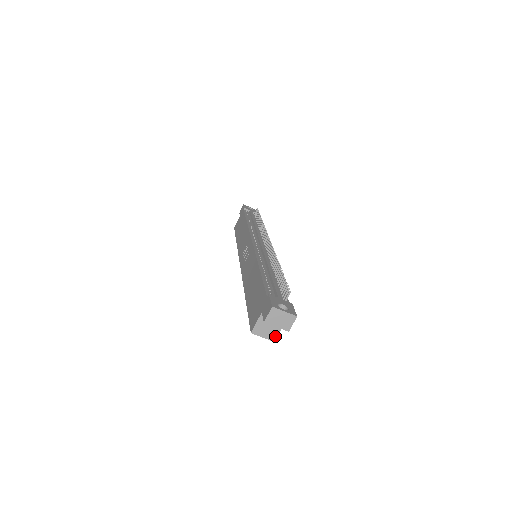
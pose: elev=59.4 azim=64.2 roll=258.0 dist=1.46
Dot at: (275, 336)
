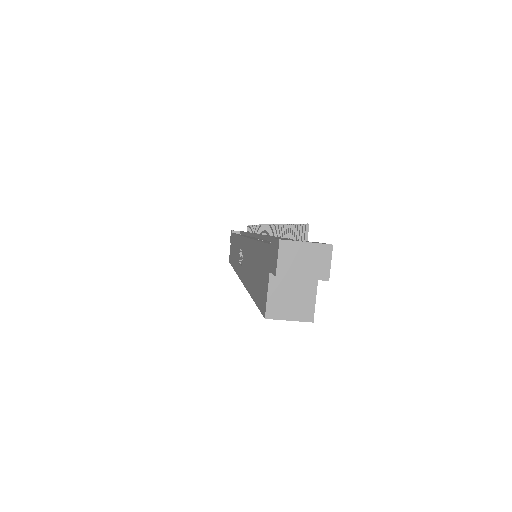
Dot at: (310, 311)
